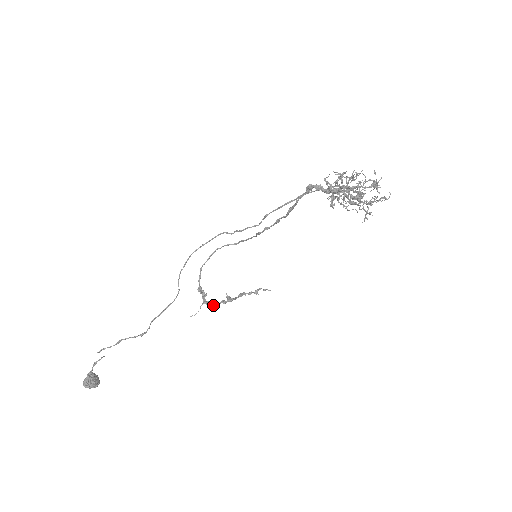
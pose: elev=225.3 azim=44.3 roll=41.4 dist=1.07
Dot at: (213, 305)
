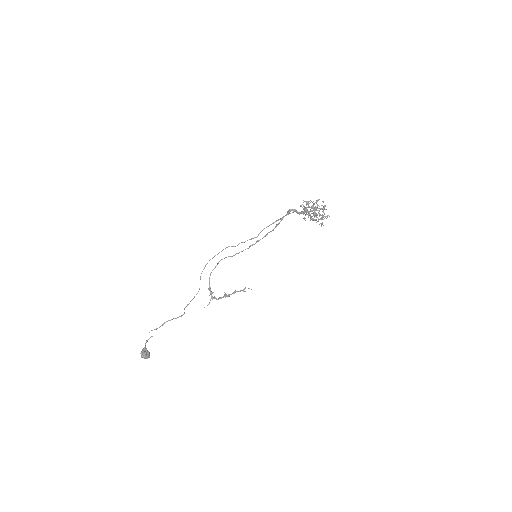
Dot at: occluded
